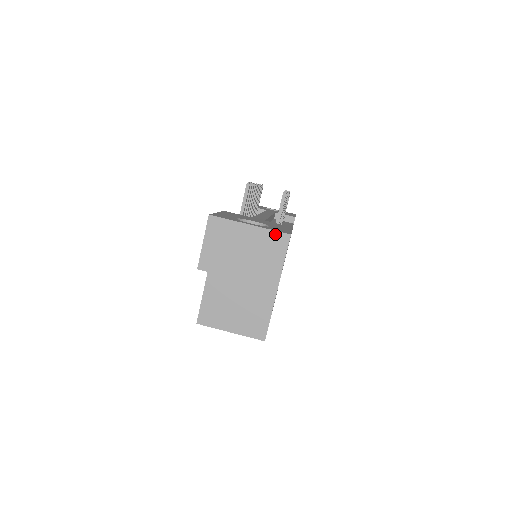
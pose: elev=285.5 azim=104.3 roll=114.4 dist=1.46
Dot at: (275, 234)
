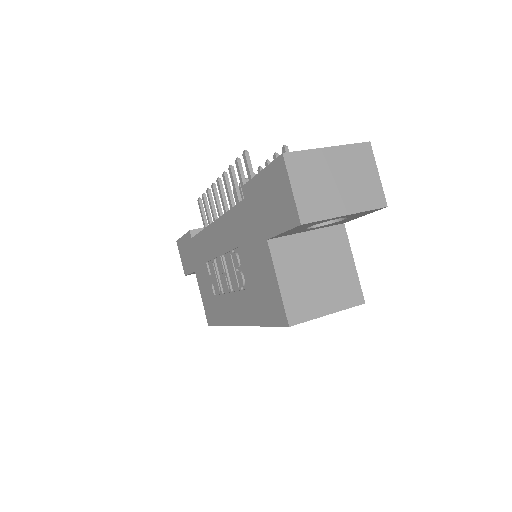
Dot at: (356, 147)
